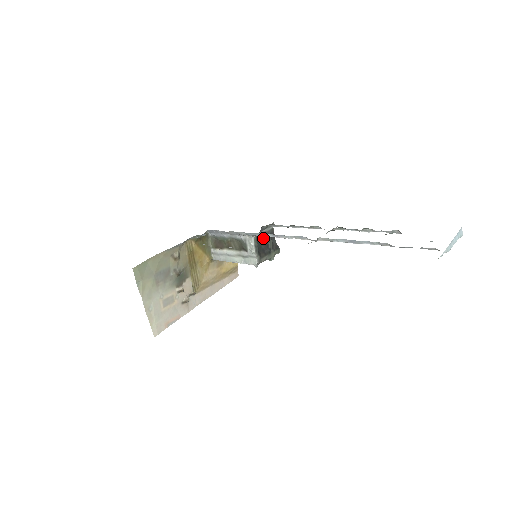
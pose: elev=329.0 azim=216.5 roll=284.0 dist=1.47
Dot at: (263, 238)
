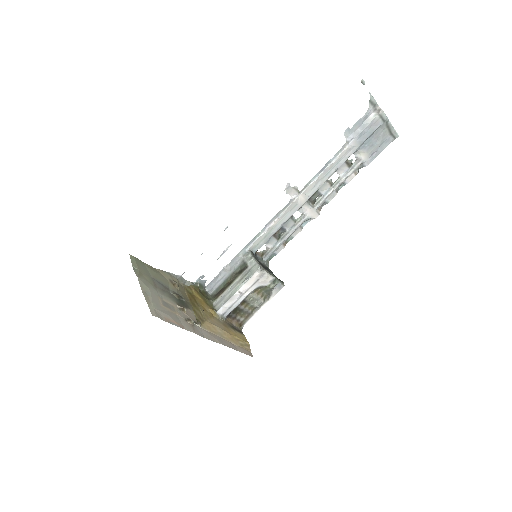
Dot at: occluded
